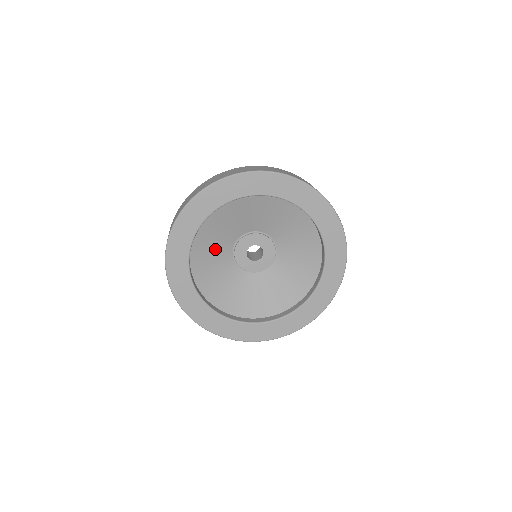
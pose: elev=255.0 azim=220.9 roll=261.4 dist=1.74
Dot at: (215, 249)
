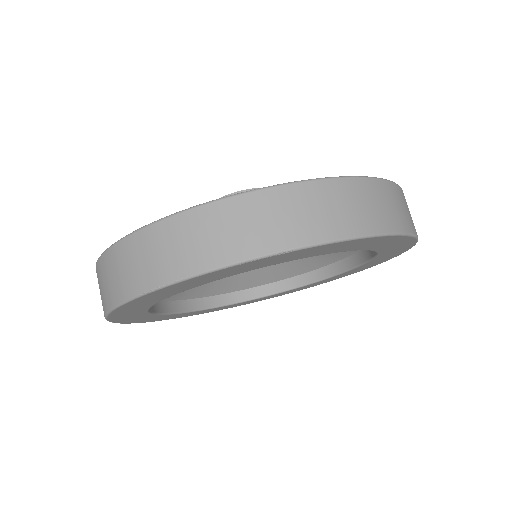
Dot at: occluded
